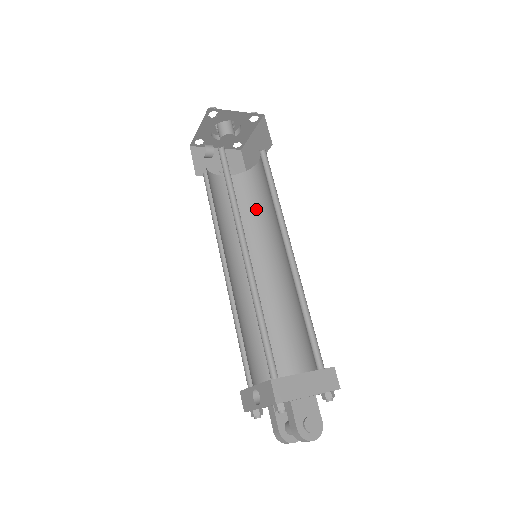
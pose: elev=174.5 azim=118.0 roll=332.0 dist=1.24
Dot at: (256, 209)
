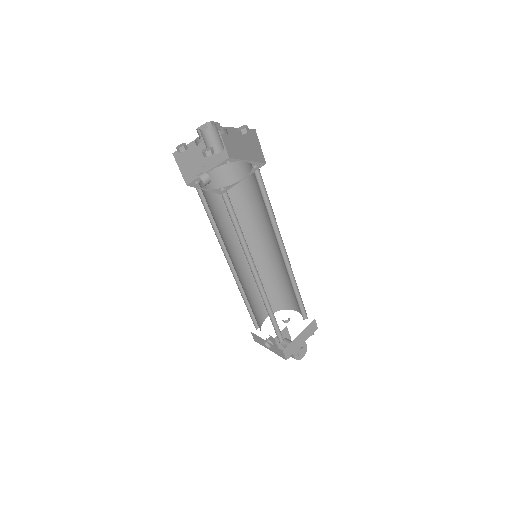
Dot at: (245, 200)
